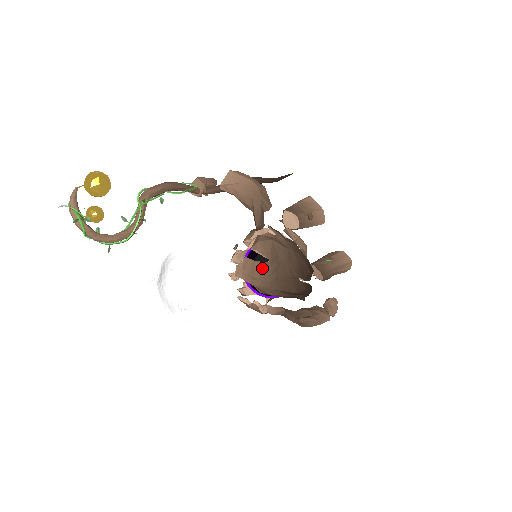
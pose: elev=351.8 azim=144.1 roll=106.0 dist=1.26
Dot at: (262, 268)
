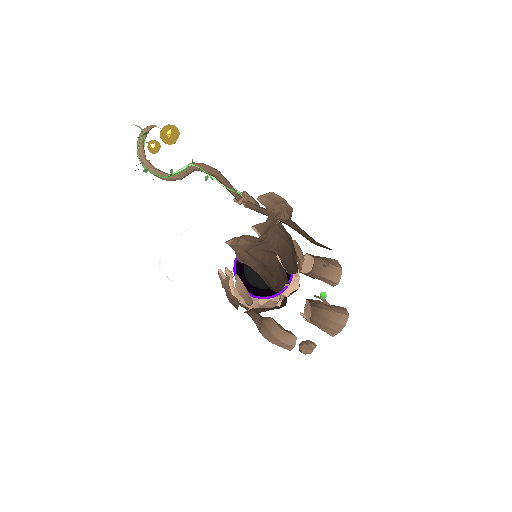
Dot at: (250, 238)
